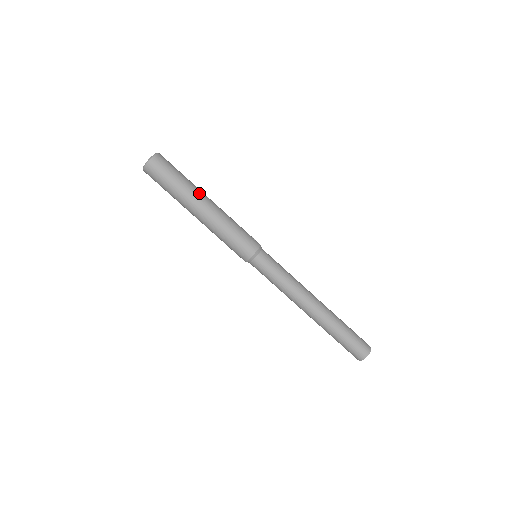
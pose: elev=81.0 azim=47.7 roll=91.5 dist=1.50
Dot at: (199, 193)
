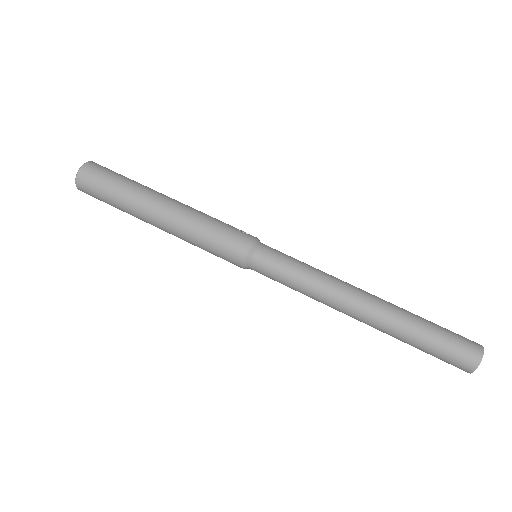
Dot at: (152, 193)
